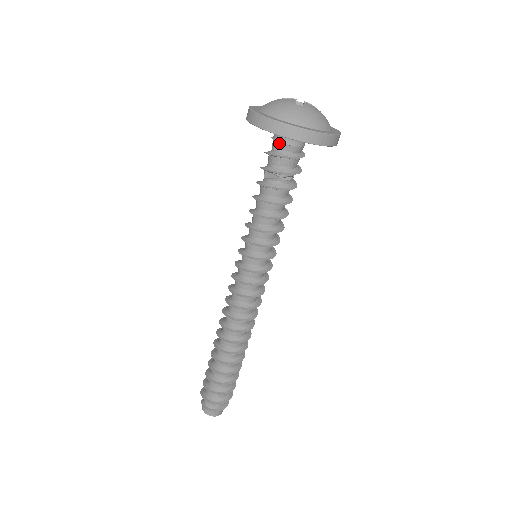
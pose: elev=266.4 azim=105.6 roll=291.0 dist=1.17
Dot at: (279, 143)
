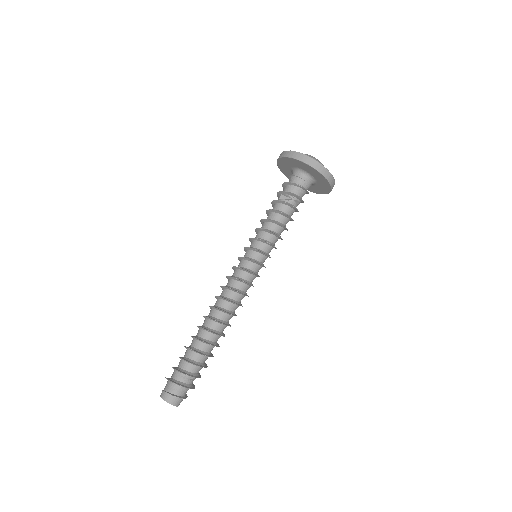
Dot at: (297, 177)
